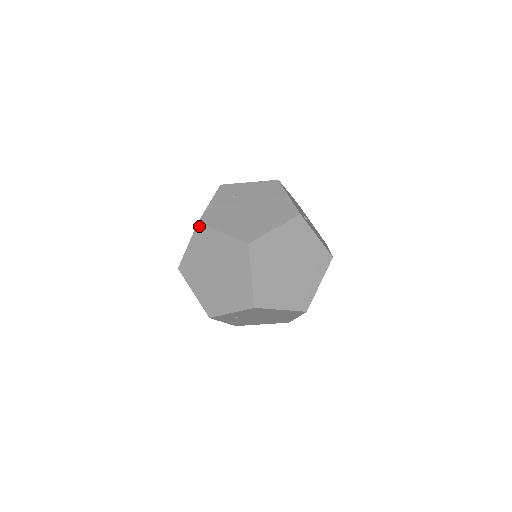
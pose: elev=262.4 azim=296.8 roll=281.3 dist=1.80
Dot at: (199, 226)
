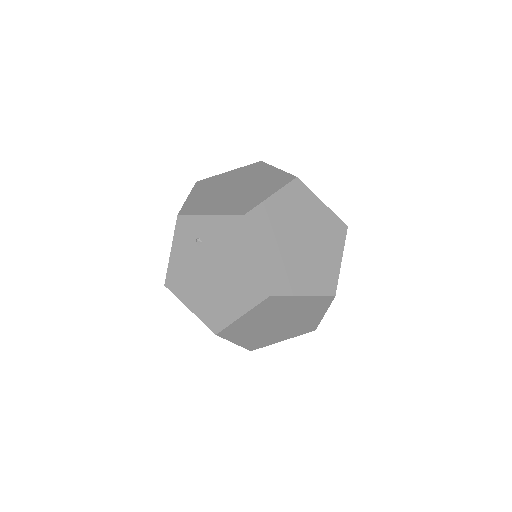
Dot at: (259, 163)
